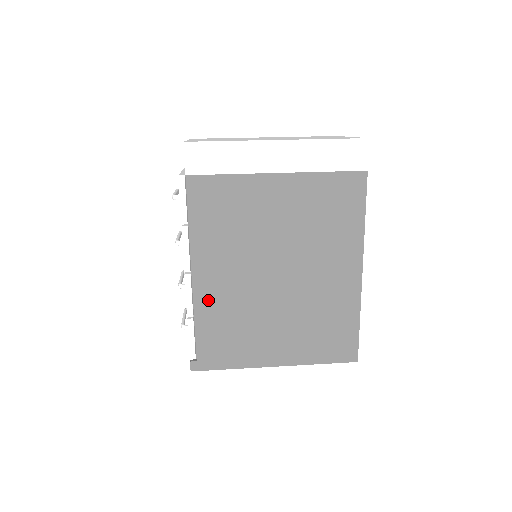
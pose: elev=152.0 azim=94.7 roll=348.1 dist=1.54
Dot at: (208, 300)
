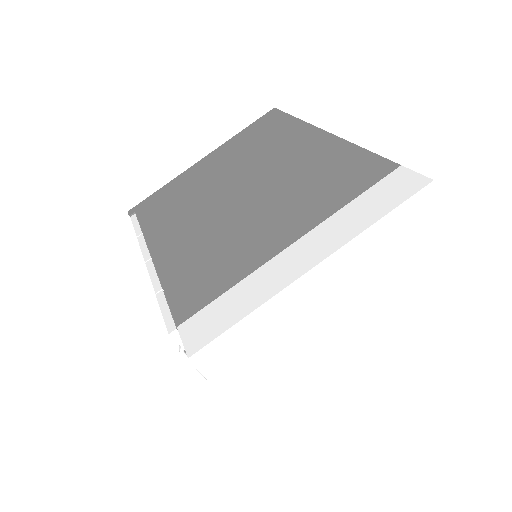
Dot at: occluded
